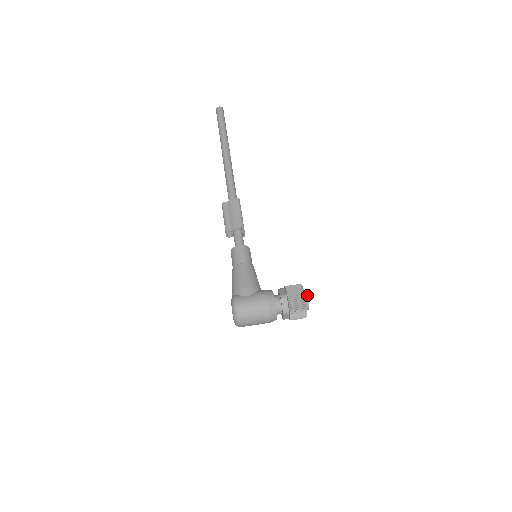
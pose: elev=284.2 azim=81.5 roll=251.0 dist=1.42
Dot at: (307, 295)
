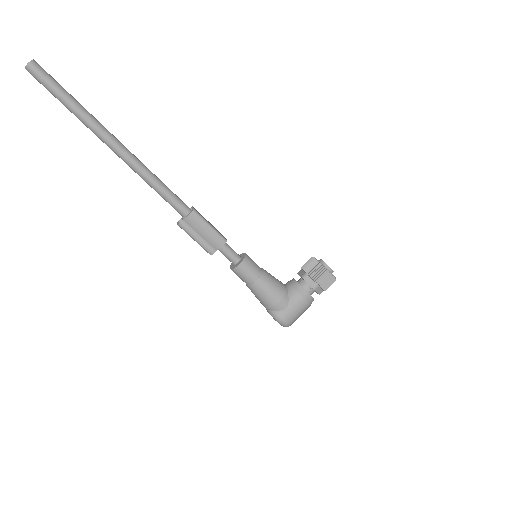
Dot at: (330, 268)
